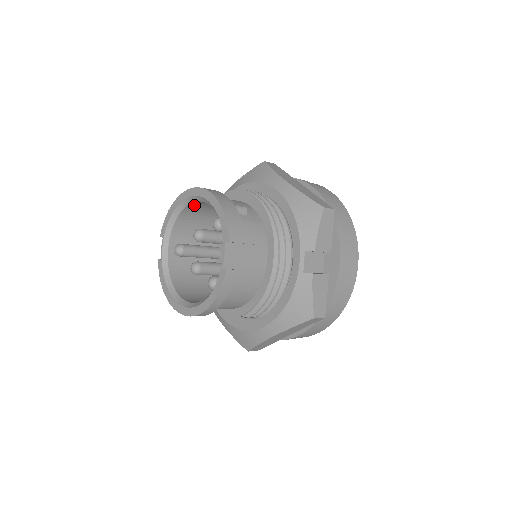
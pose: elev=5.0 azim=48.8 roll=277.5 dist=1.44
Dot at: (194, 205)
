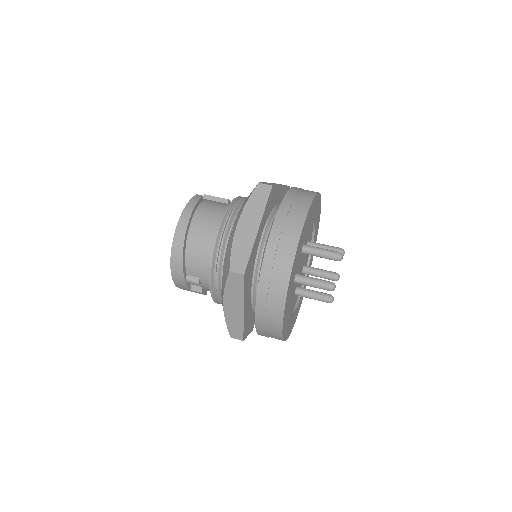
Dot at: occluded
